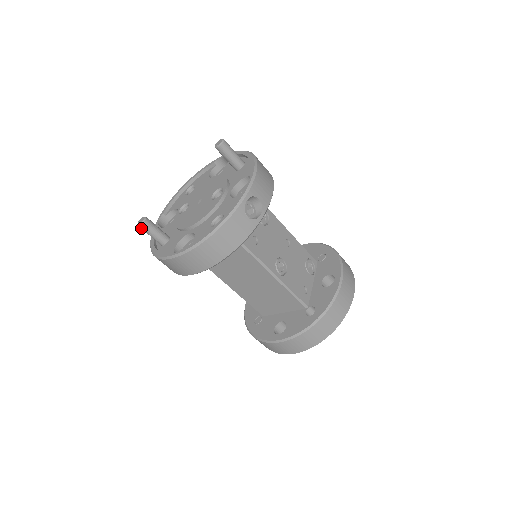
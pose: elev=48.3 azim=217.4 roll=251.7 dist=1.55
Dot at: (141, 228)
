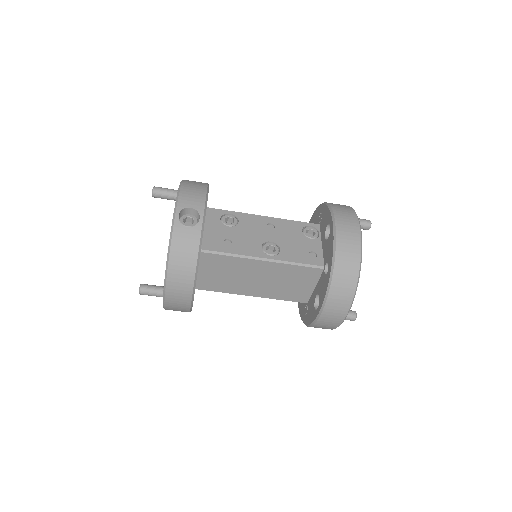
Dot at: occluded
